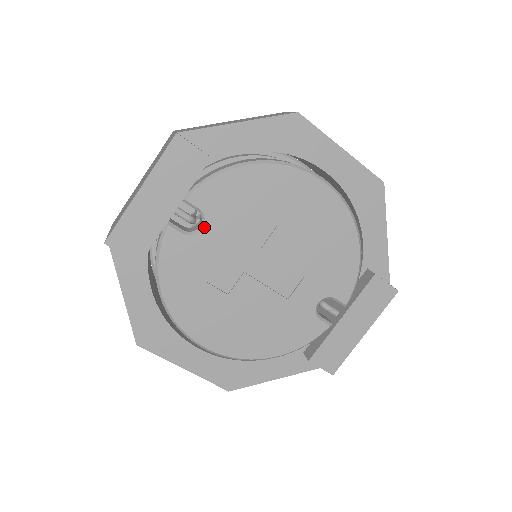
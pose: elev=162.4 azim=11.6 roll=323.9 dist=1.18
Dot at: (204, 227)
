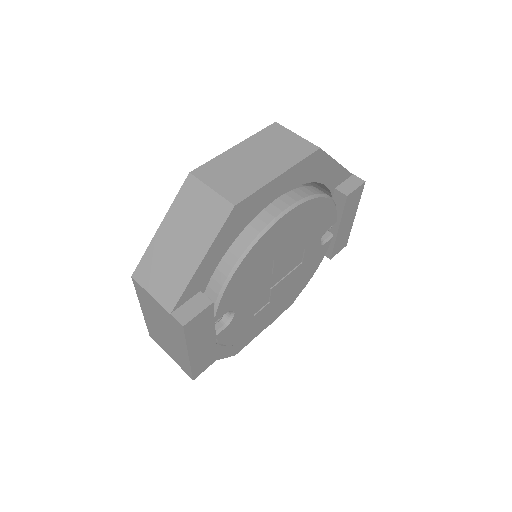
Dot at: (234, 312)
